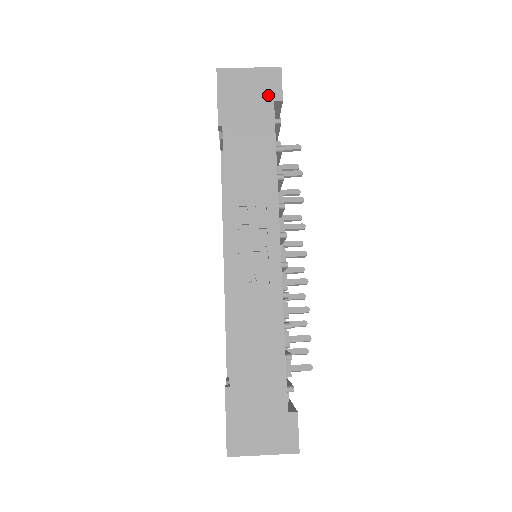
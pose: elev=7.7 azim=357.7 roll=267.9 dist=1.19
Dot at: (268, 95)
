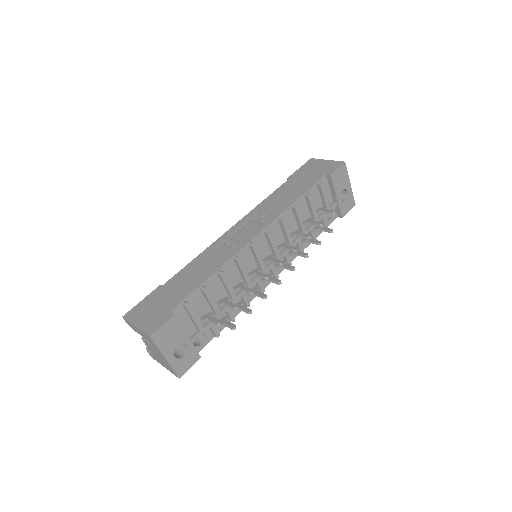
Dot at: (325, 171)
